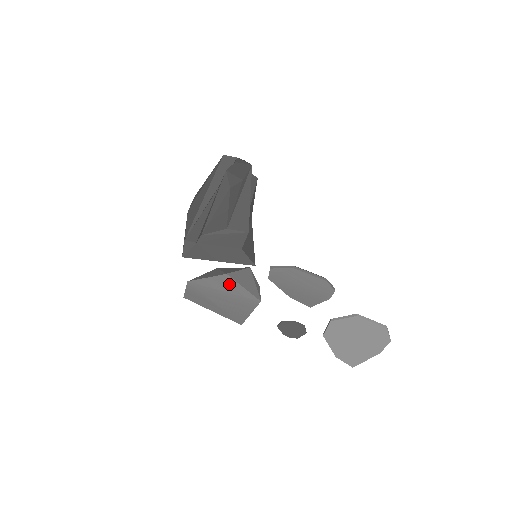
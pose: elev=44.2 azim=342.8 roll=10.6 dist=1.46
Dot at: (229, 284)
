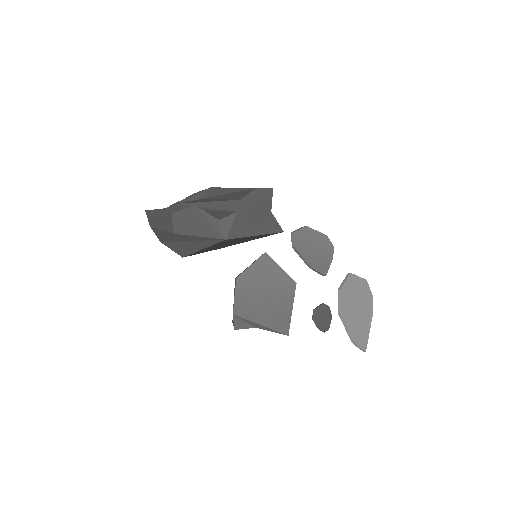
Dot at: (270, 267)
